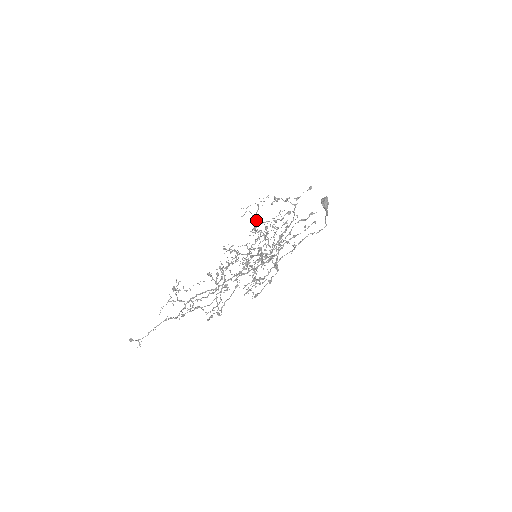
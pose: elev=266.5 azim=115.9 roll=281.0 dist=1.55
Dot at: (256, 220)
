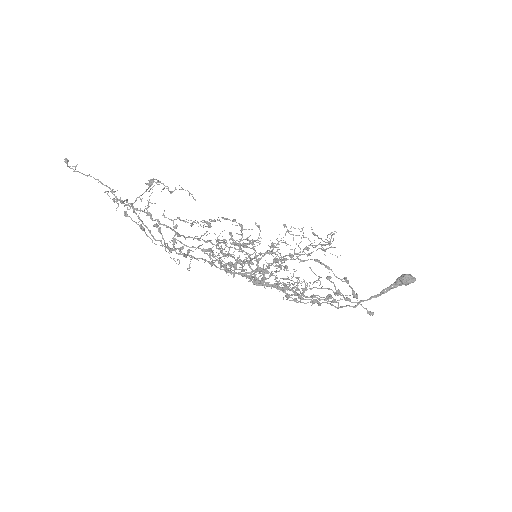
Dot at: (290, 256)
